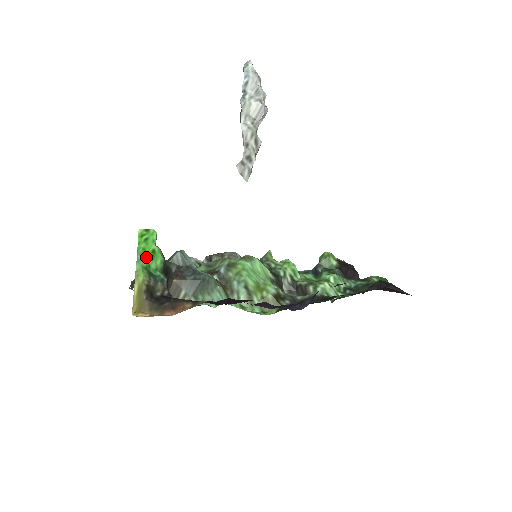
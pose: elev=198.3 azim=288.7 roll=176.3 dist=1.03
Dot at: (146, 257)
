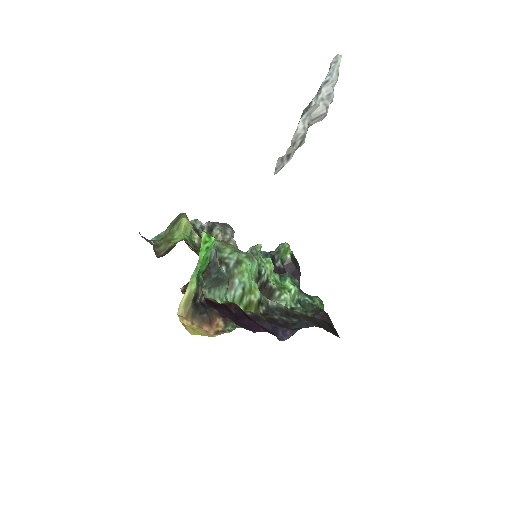
Dot at: (202, 265)
